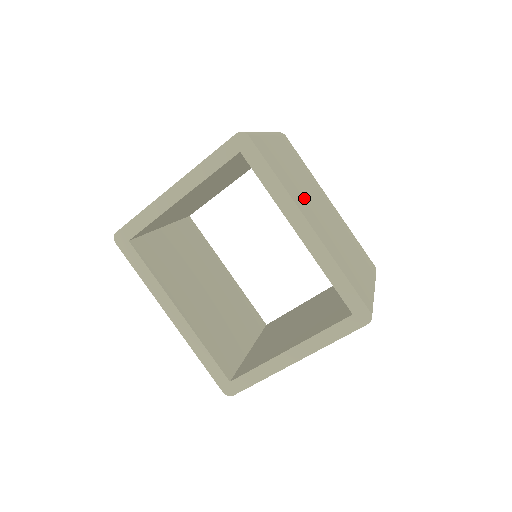
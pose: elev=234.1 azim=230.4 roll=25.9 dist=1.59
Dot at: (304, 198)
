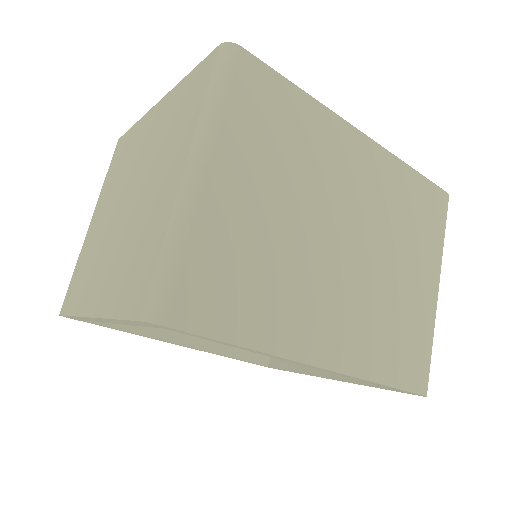
Dot at: (305, 285)
